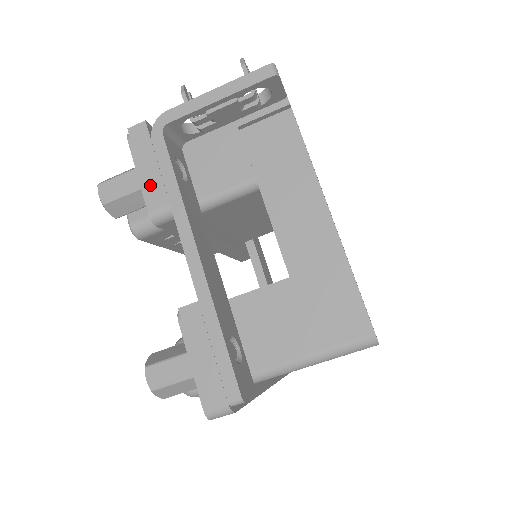
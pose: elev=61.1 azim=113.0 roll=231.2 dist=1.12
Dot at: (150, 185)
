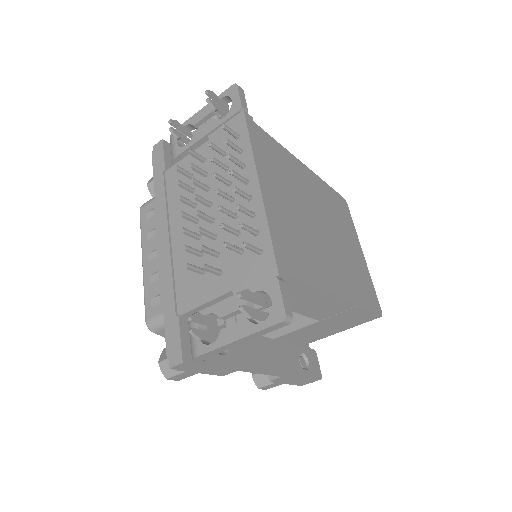
Dot at: (214, 372)
